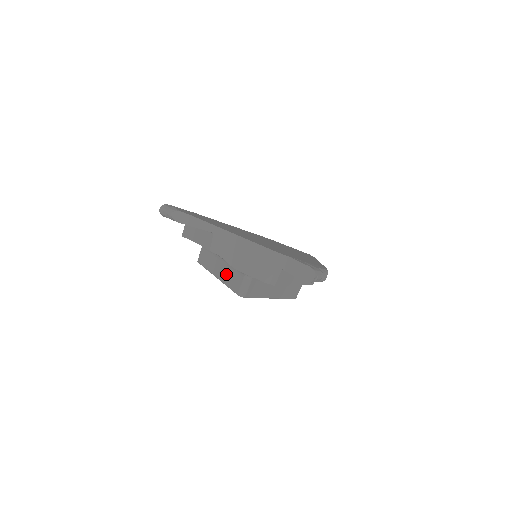
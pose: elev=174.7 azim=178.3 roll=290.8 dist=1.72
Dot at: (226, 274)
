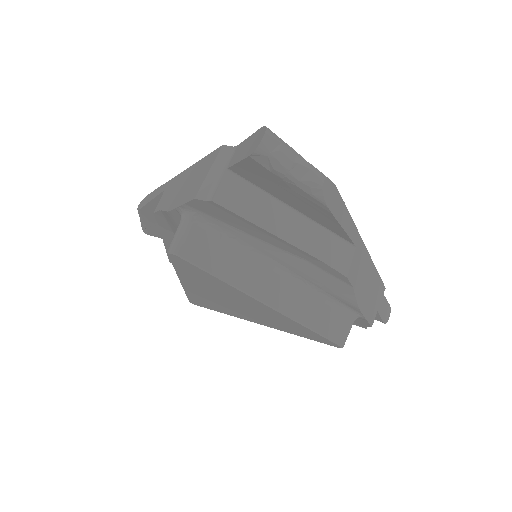
Dot at: occluded
